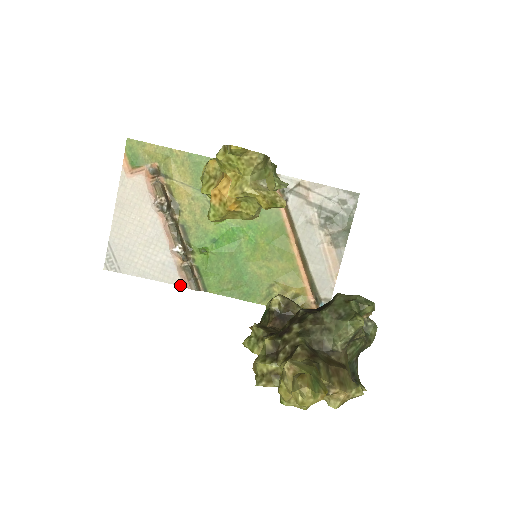
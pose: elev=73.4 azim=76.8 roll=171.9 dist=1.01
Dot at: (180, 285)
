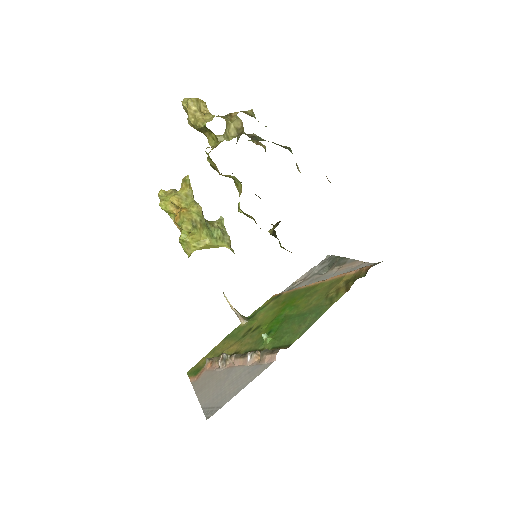
Dot at: occluded
